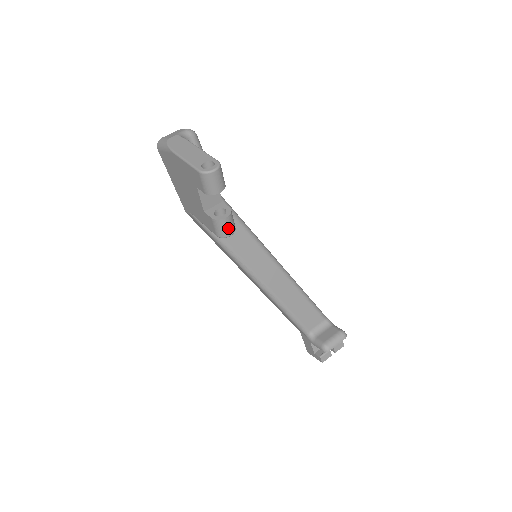
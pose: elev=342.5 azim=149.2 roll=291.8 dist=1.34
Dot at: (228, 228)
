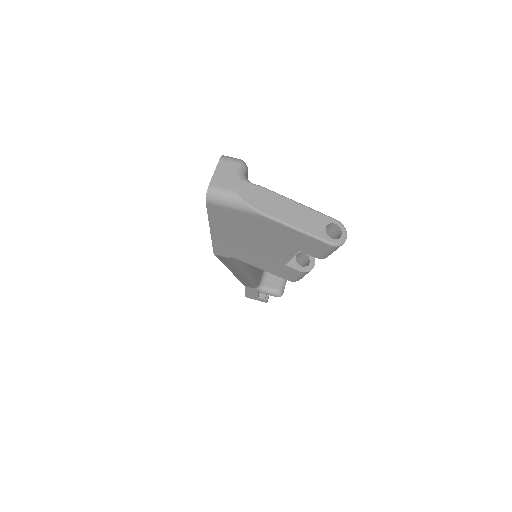
Dot at: occluded
